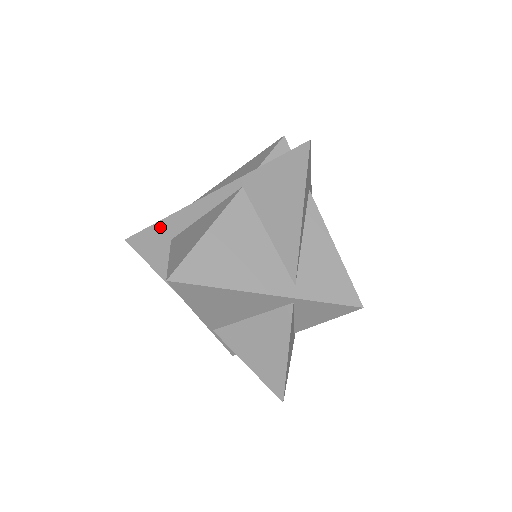
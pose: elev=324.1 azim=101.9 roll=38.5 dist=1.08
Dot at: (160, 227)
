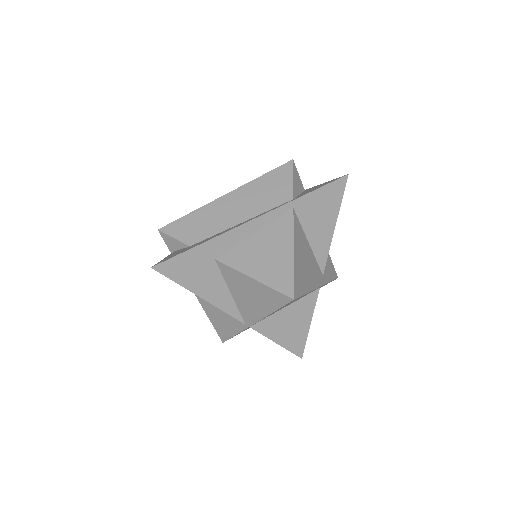
Dot at: (203, 249)
